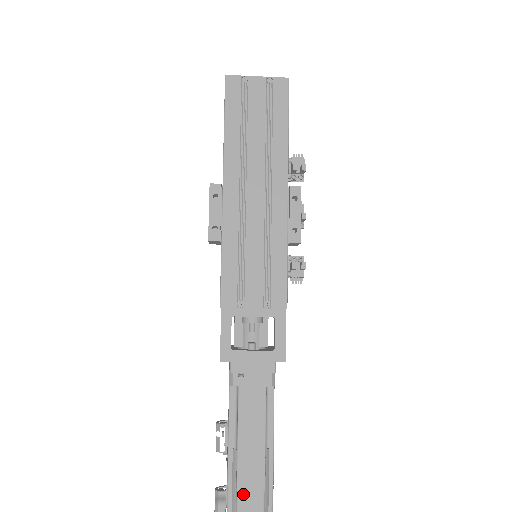
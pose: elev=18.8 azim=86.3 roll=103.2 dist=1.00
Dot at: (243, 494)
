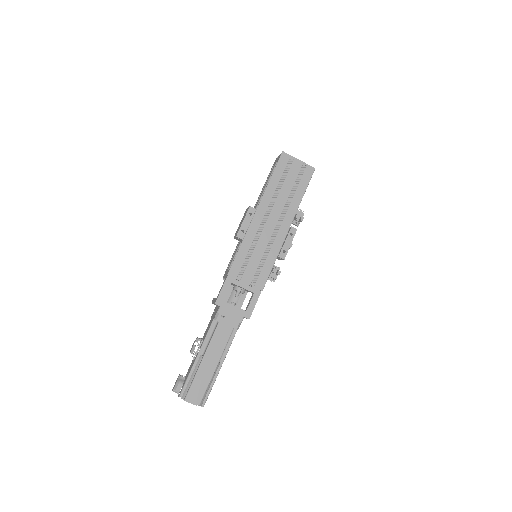
Dot at: (197, 380)
